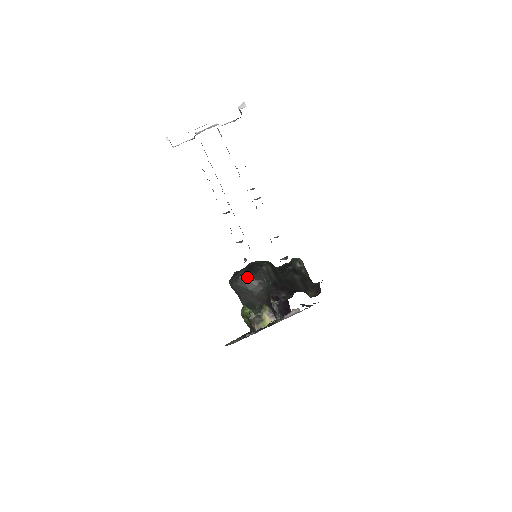
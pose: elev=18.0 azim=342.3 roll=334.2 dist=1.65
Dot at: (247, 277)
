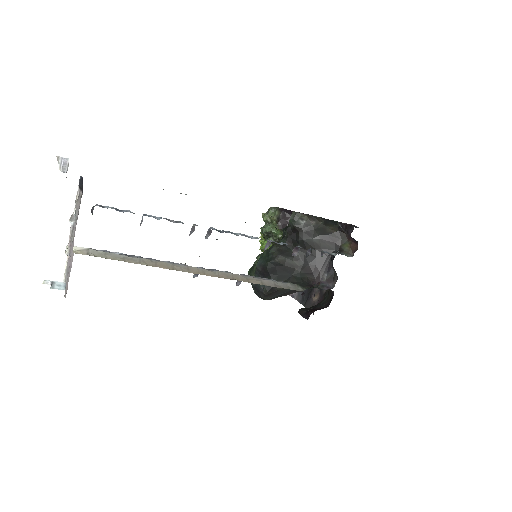
Dot at: (273, 288)
